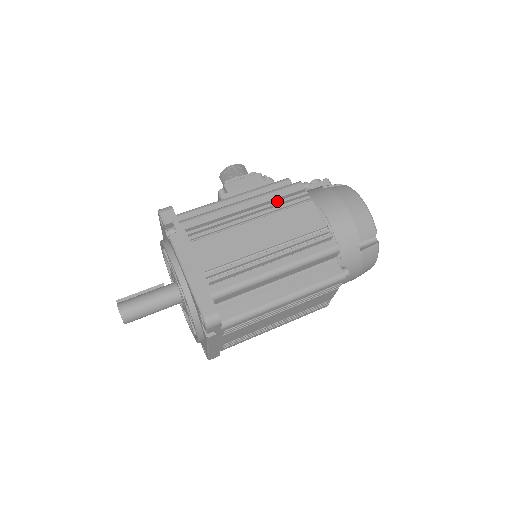
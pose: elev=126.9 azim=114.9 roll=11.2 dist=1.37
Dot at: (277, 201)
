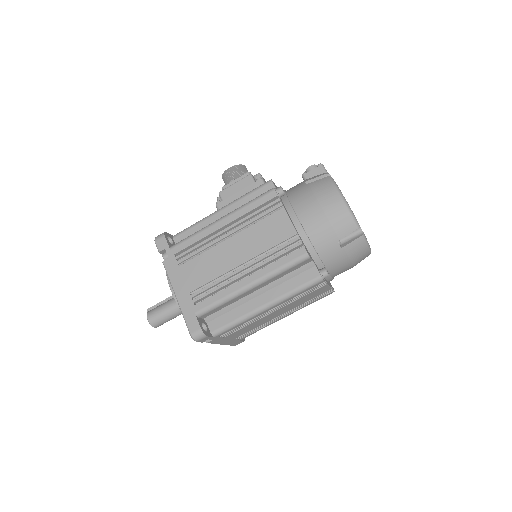
Dot at: (251, 214)
